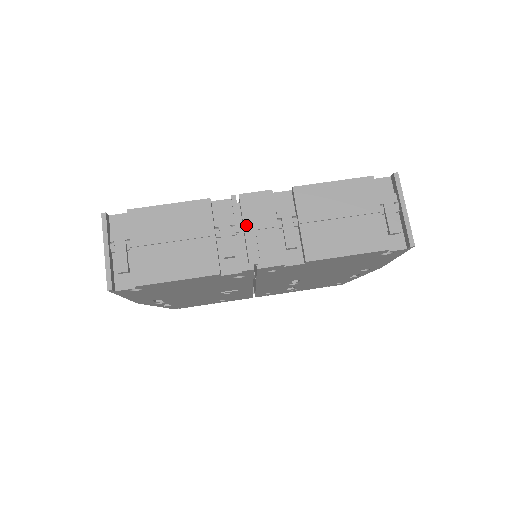
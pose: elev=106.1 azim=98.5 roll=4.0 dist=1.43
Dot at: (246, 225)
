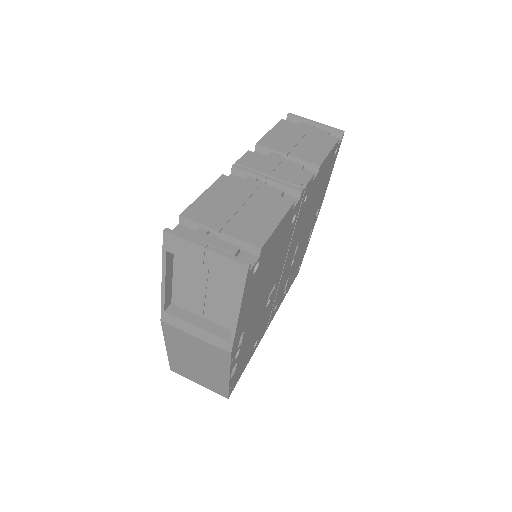
Dot at: (265, 172)
